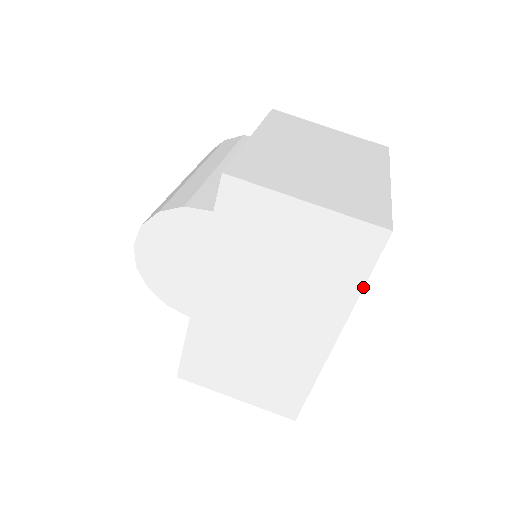
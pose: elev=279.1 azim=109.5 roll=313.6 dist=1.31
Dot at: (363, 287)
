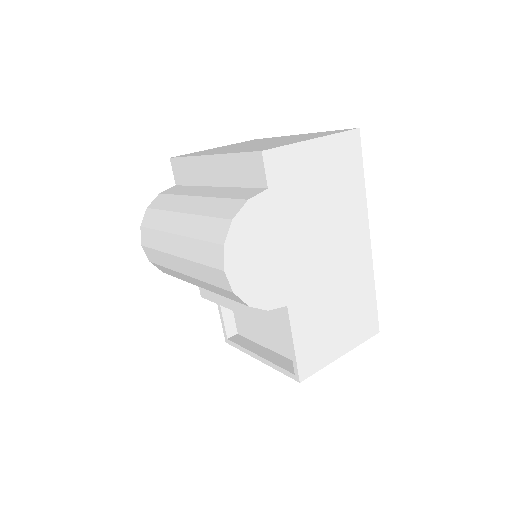
Dot at: (364, 180)
